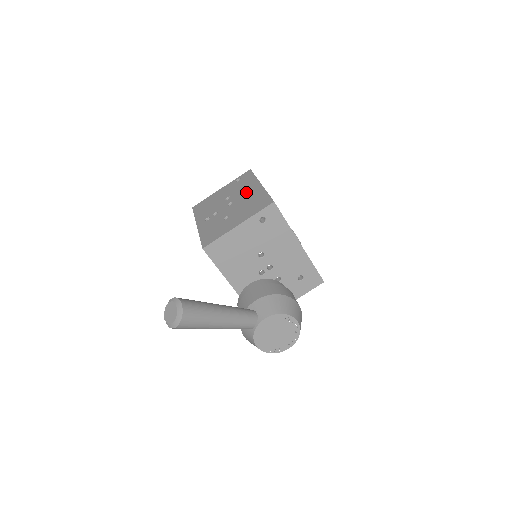
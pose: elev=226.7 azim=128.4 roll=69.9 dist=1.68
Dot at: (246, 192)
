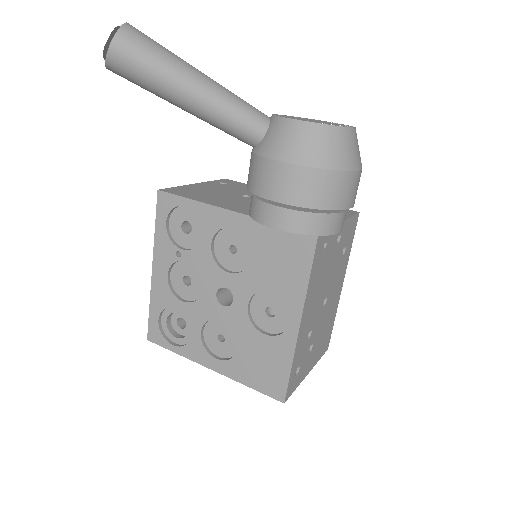
Dot at: occluded
